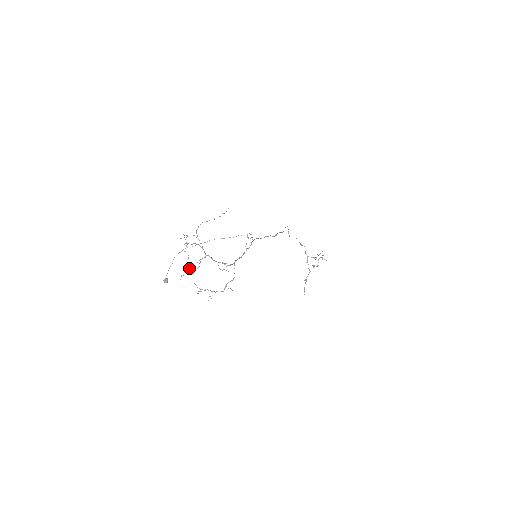
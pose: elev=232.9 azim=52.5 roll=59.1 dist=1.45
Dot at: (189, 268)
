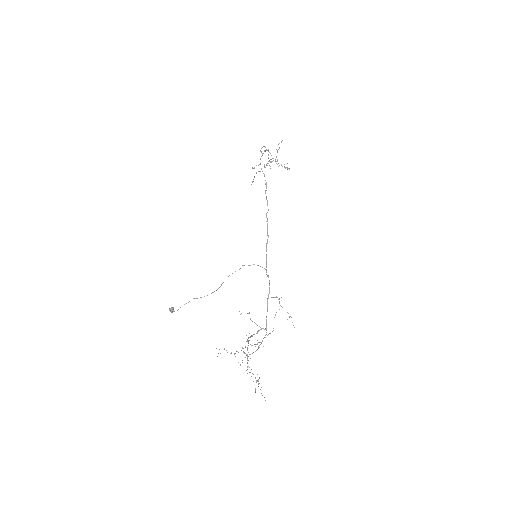
Dot at: occluded
